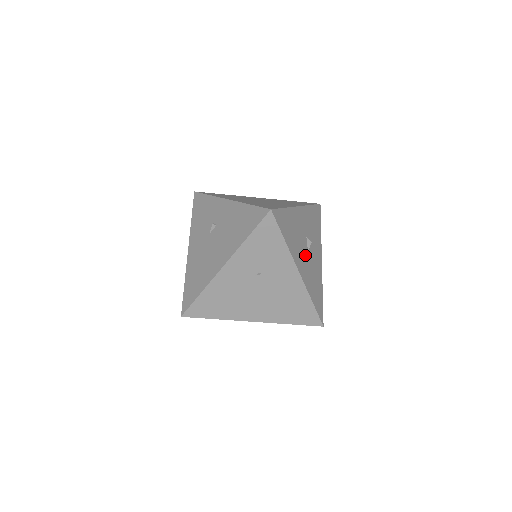
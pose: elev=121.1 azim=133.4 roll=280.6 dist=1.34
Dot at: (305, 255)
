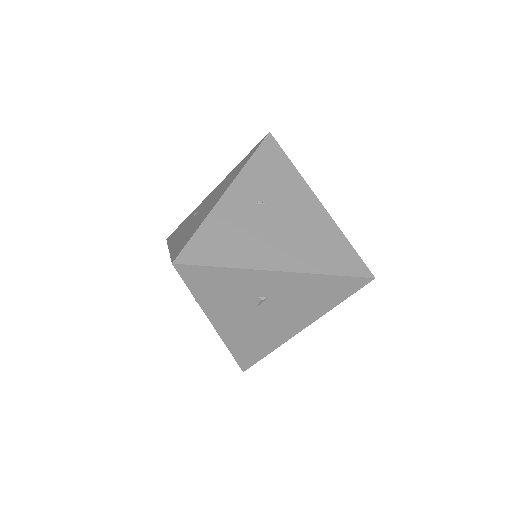
Dot at: occluded
